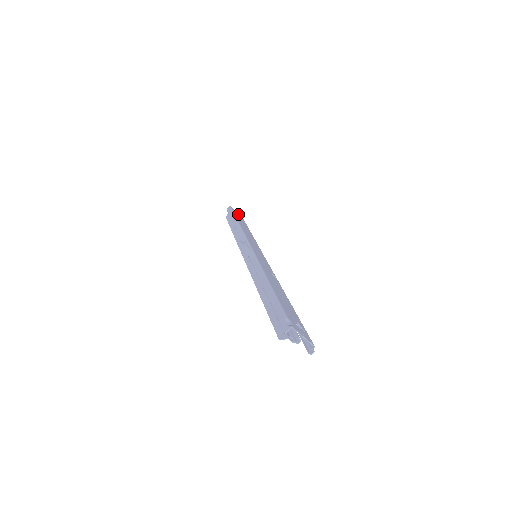
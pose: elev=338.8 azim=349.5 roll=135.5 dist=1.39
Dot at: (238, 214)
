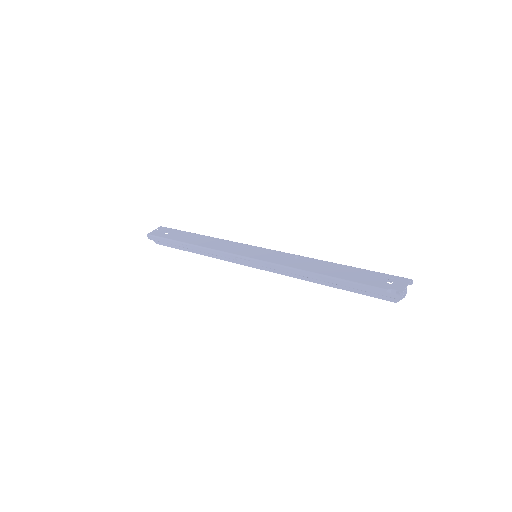
Dot at: (160, 231)
